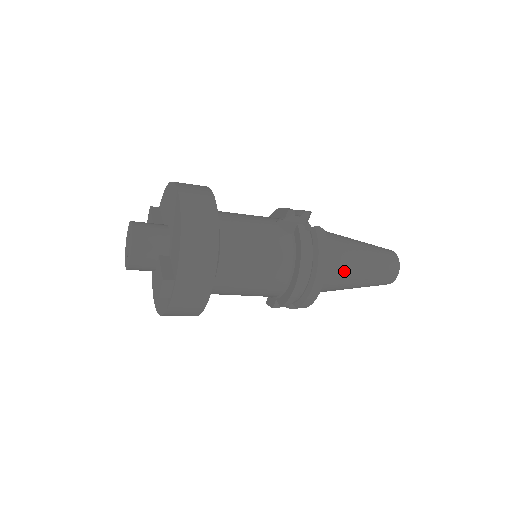
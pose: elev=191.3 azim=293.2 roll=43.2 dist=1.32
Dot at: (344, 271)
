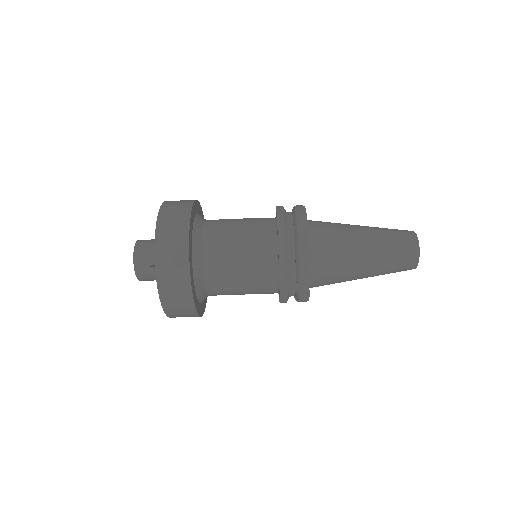
Dot at: (341, 240)
